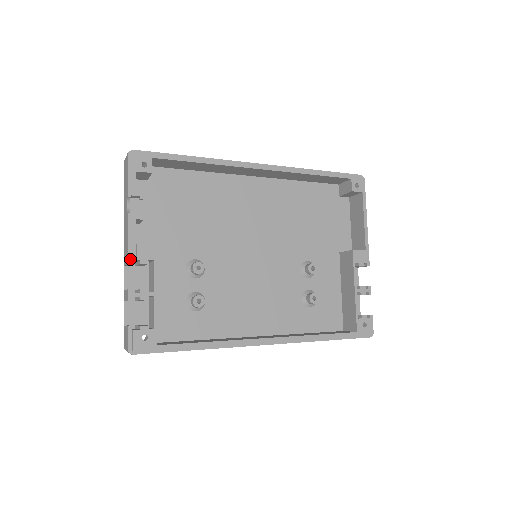
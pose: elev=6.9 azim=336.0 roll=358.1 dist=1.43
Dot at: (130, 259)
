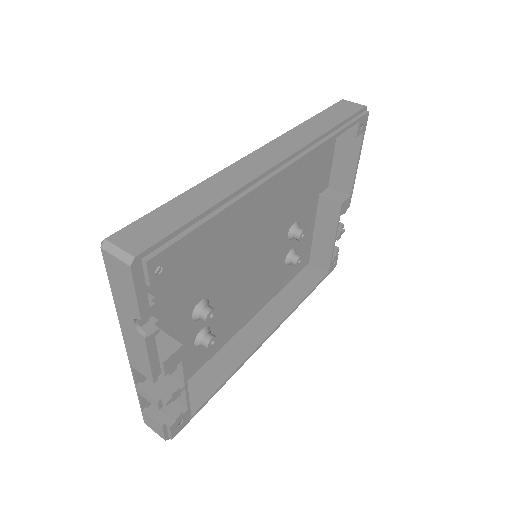
Dot at: (155, 377)
